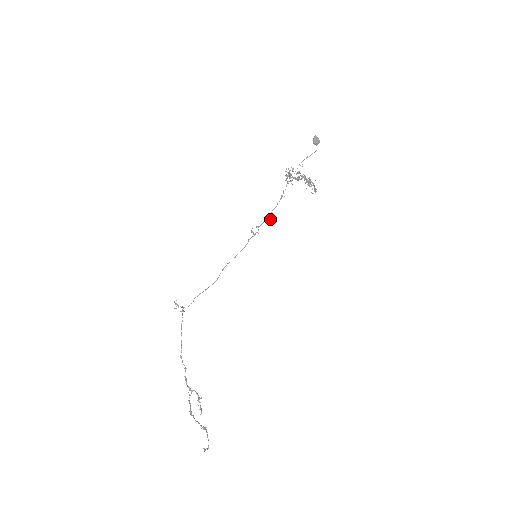
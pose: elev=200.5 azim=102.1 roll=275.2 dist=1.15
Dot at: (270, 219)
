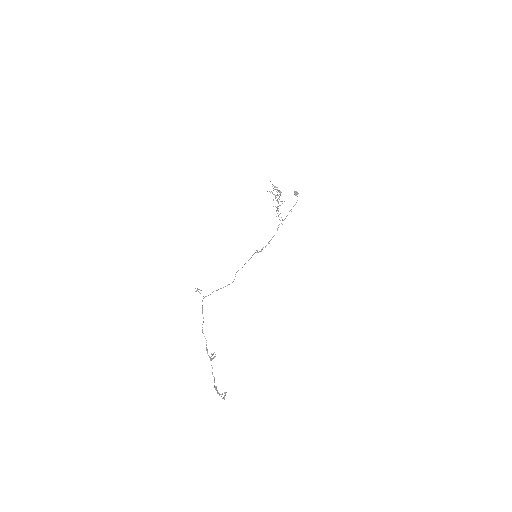
Dot at: occluded
